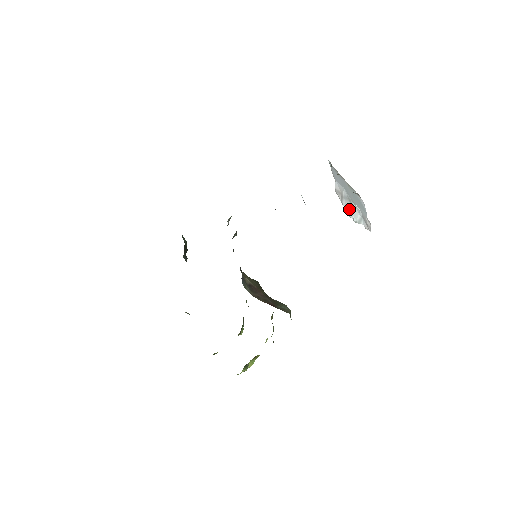
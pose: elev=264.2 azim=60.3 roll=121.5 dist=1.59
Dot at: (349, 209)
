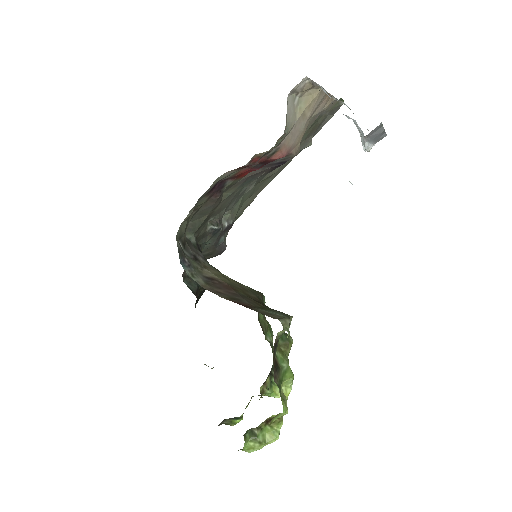
Dot at: occluded
